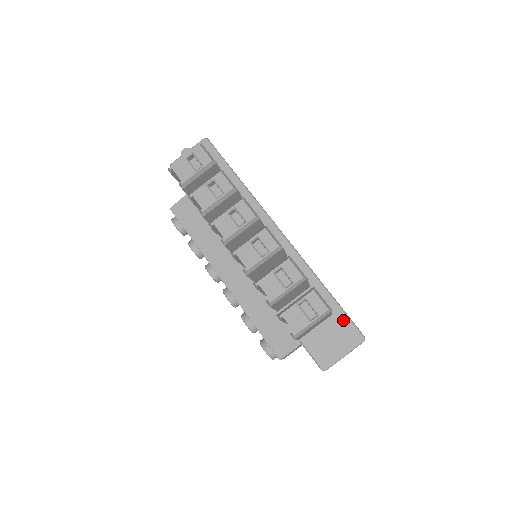
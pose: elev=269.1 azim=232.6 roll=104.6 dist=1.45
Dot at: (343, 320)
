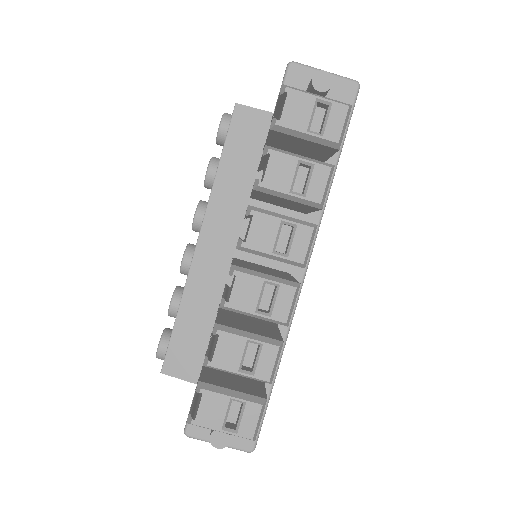
Dot at: occluded
